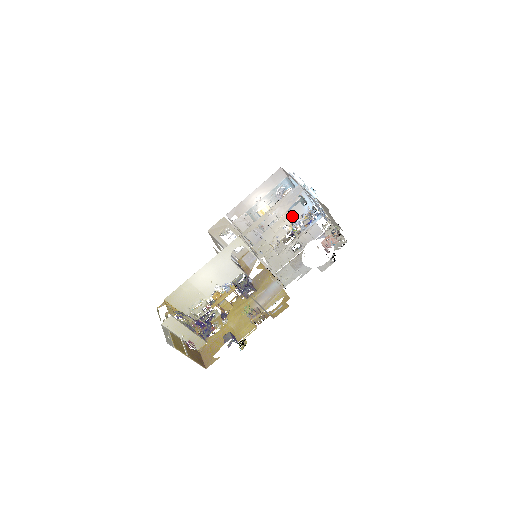
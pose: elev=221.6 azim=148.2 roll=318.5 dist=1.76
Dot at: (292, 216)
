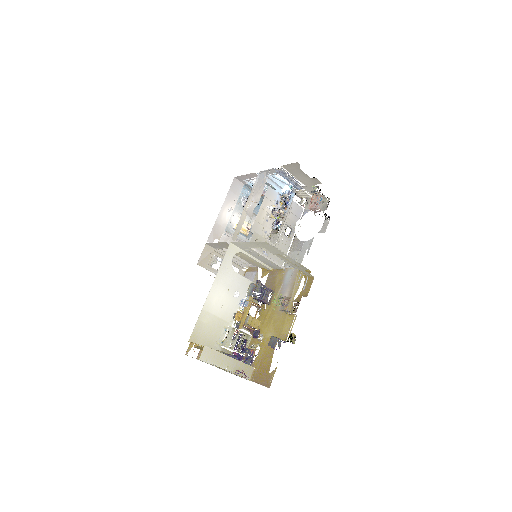
Dot at: (269, 203)
